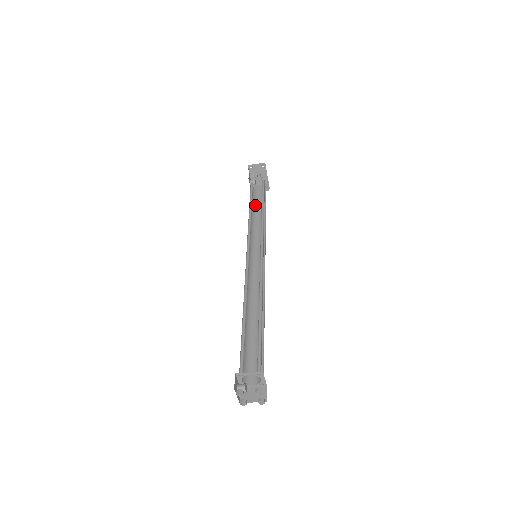
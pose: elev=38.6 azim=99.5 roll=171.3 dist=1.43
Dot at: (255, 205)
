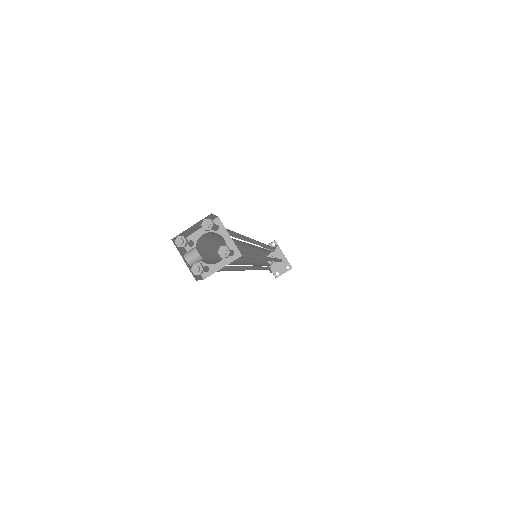
Dot at: occluded
